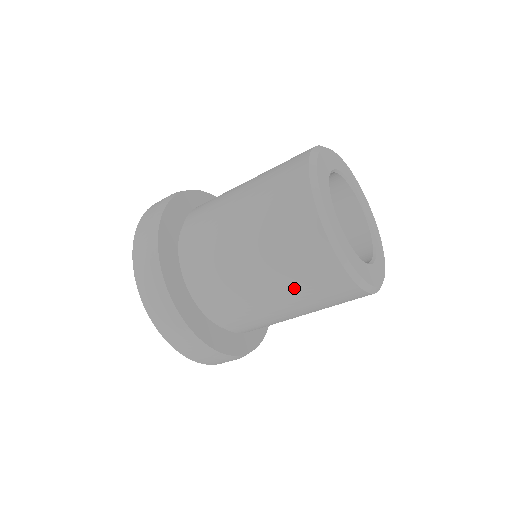
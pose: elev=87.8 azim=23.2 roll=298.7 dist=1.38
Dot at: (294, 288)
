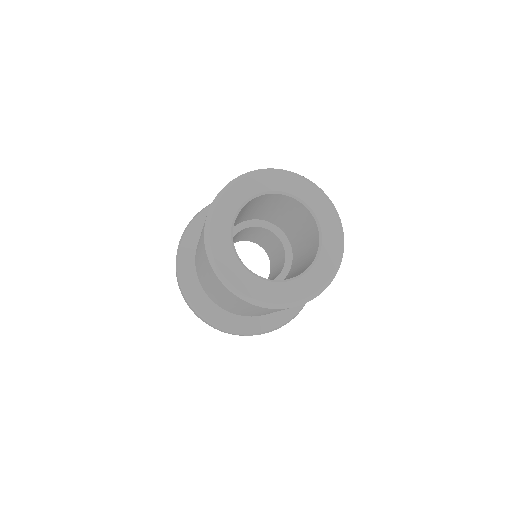
Dot at: (238, 305)
